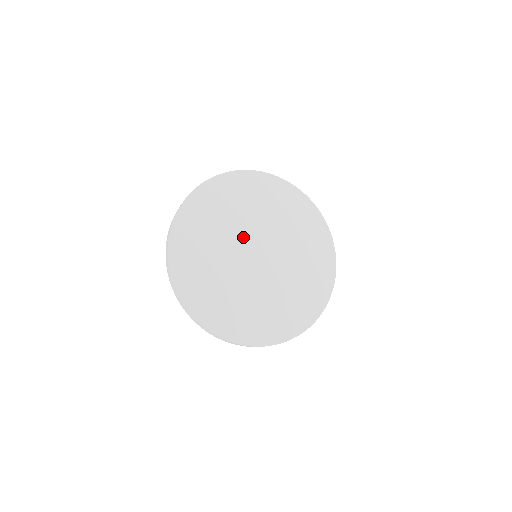
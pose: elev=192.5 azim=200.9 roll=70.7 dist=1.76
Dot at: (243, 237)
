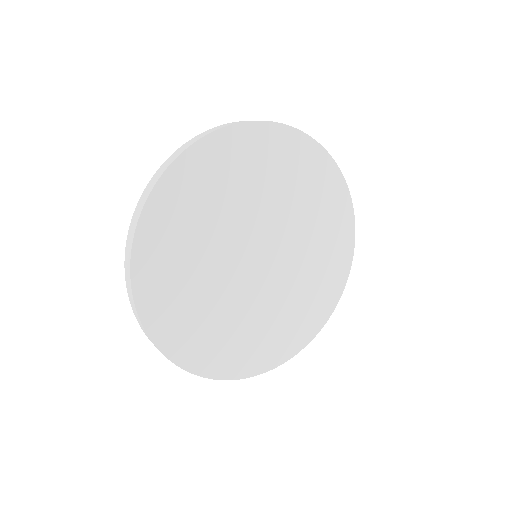
Dot at: (231, 260)
